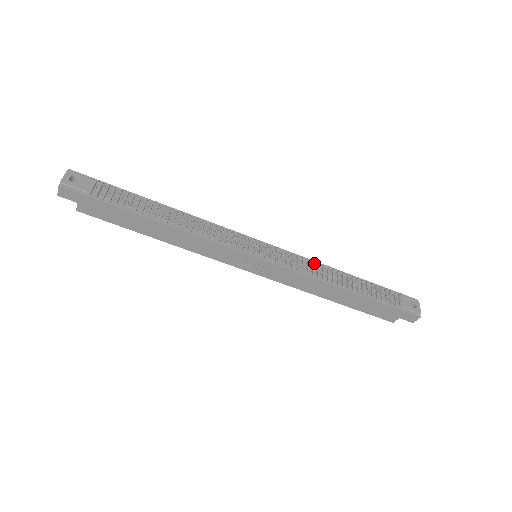
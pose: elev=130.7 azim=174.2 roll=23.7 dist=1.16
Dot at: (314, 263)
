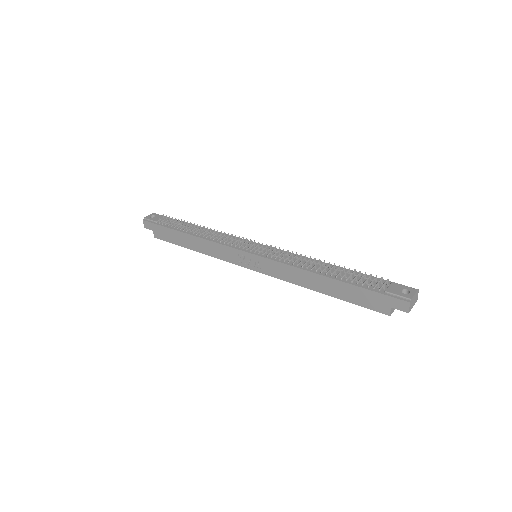
Dot at: (302, 257)
